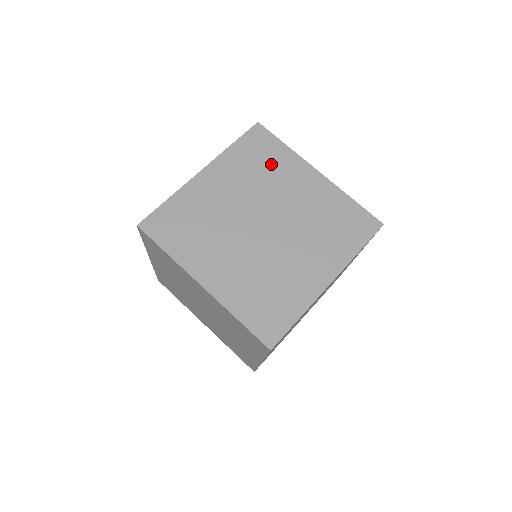
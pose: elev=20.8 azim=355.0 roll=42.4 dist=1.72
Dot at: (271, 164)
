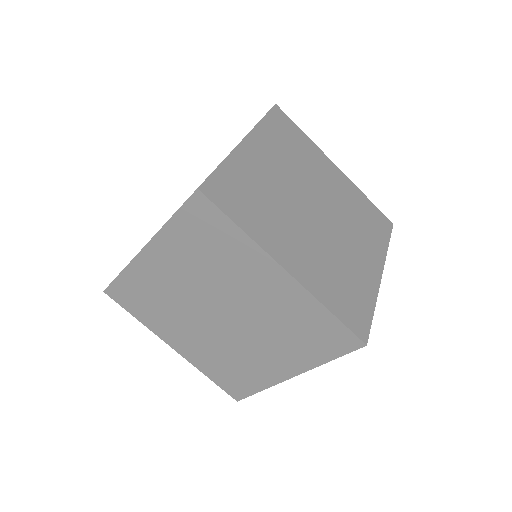
Dot at: (222, 252)
